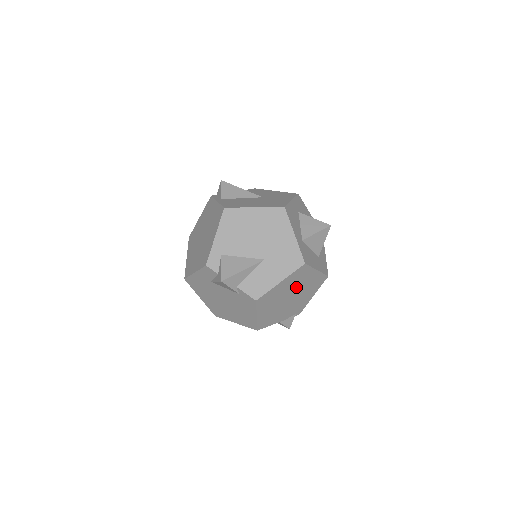
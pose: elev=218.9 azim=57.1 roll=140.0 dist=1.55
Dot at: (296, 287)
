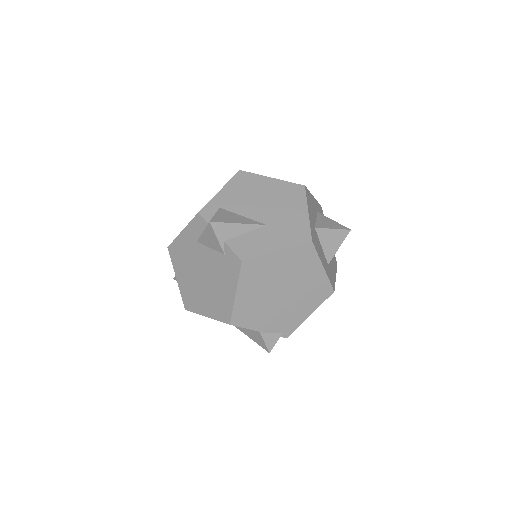
Dot at: (293, 278)
